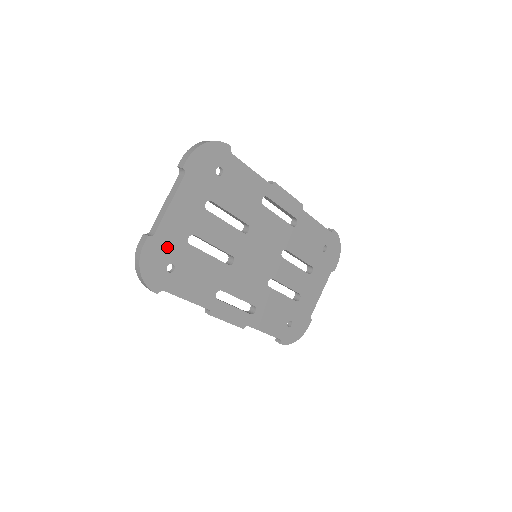
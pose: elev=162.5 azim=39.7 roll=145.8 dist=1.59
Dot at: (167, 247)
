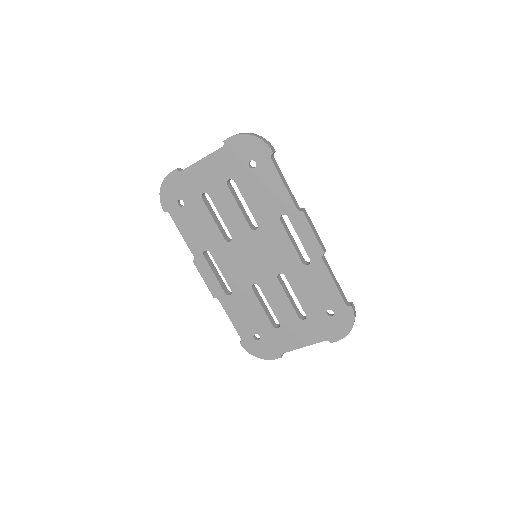
Dot at: (185, 187)
